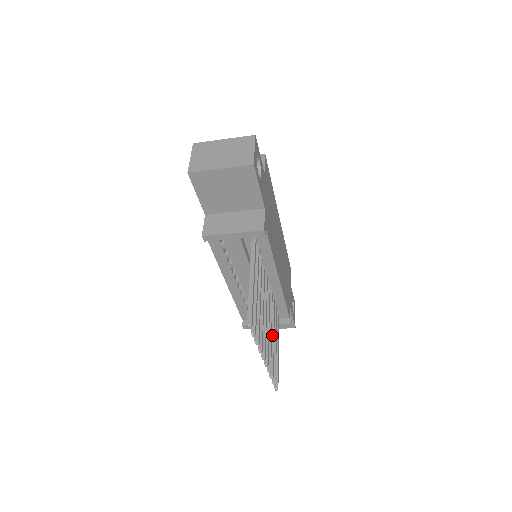
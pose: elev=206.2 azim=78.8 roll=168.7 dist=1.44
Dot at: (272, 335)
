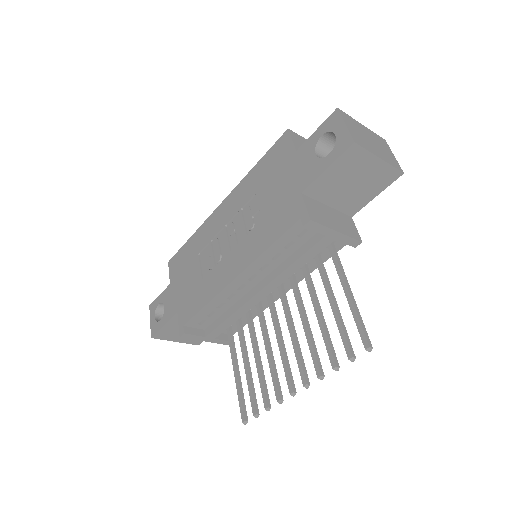
Dot at: (259, 355)
